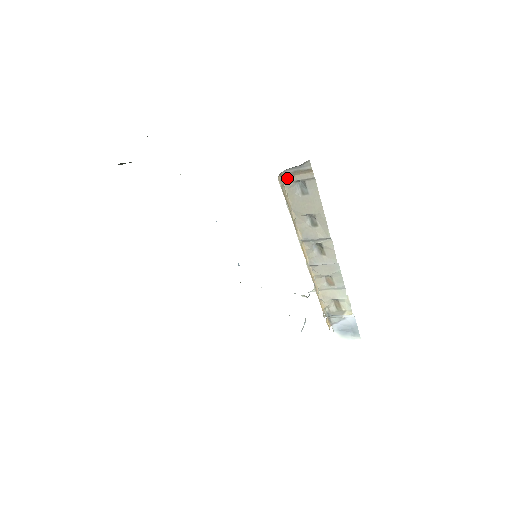
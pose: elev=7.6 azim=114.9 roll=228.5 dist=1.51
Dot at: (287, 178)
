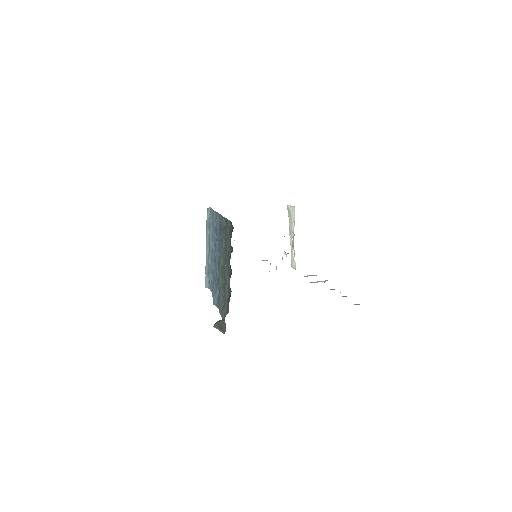
Dot at: occluded
